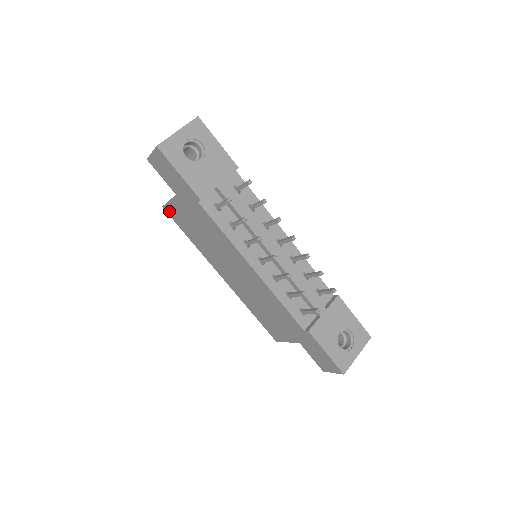
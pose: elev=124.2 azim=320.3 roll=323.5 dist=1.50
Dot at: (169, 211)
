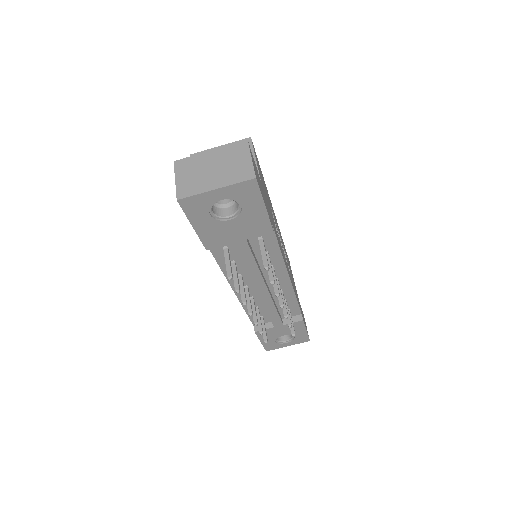
Dot at: occluded
